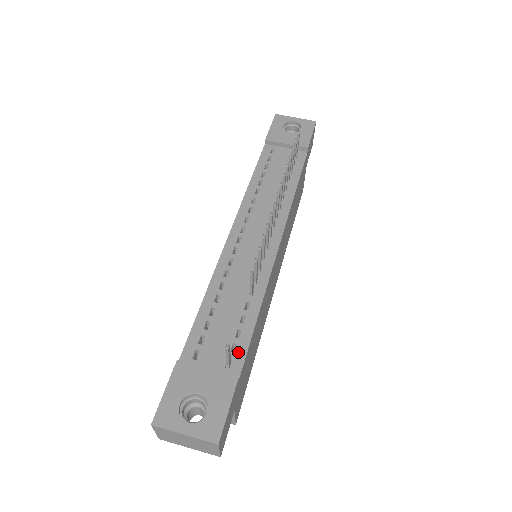
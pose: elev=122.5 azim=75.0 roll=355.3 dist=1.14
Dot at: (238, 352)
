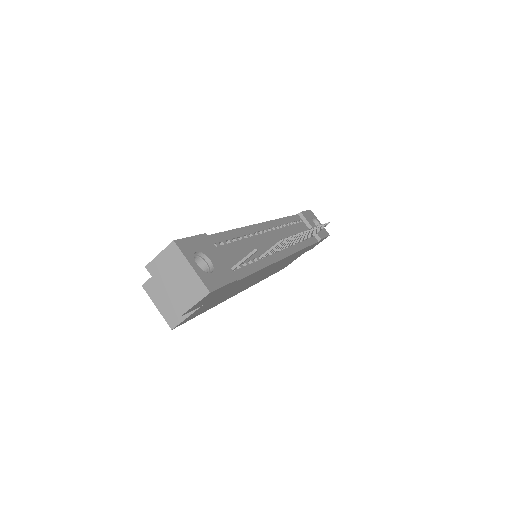
Dot at: (240, 271)
